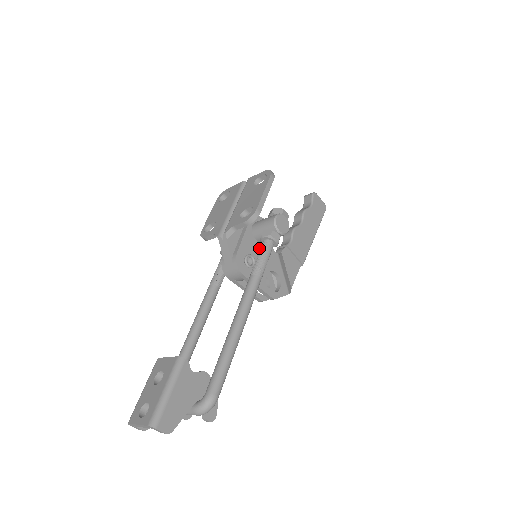
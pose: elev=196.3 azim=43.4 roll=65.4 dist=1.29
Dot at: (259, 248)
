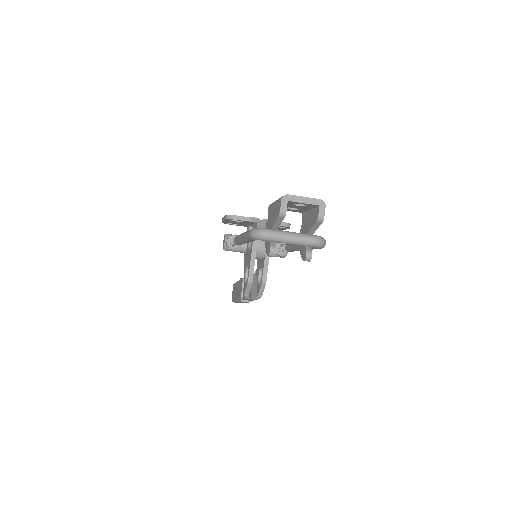
Dot at: occluded
